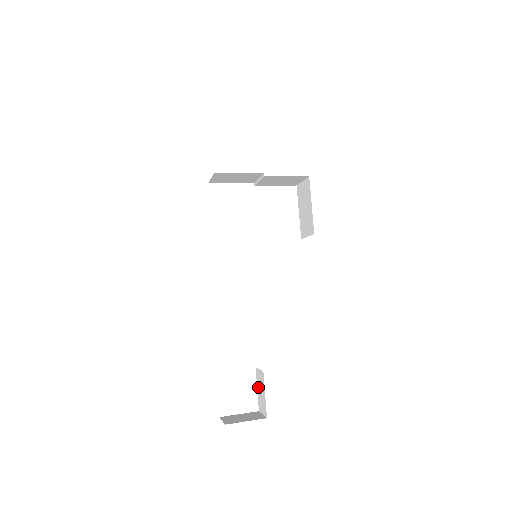
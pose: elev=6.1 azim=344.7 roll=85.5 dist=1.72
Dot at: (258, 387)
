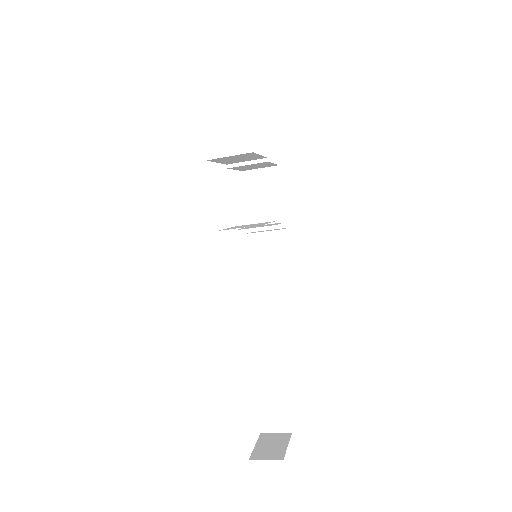
Dot at: (262, 406)
